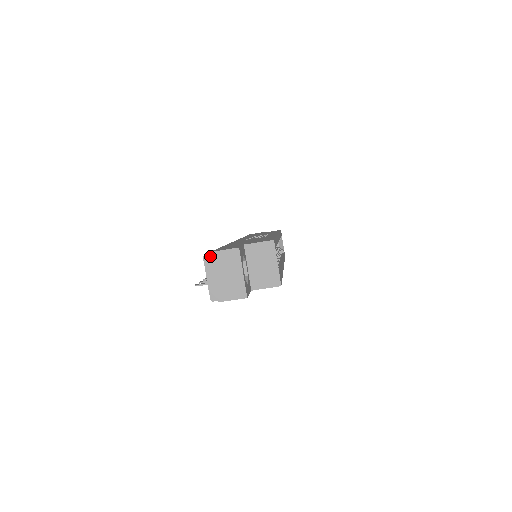
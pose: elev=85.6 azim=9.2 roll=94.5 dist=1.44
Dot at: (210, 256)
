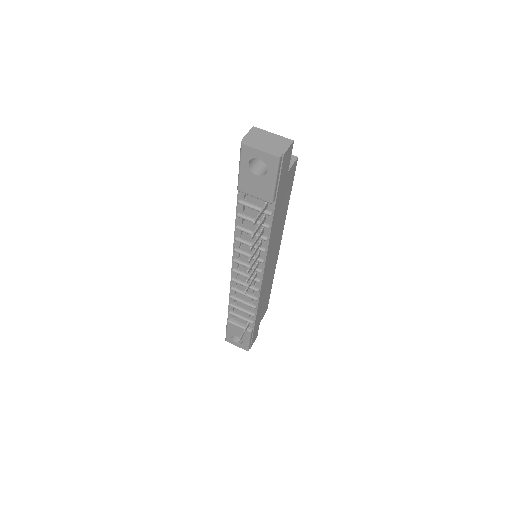
Dot at: (245, 141)
